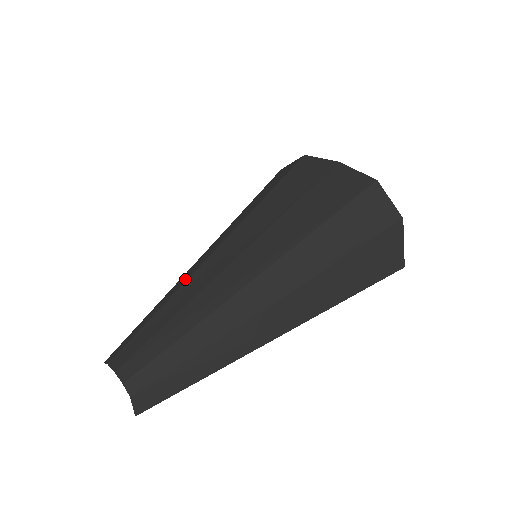
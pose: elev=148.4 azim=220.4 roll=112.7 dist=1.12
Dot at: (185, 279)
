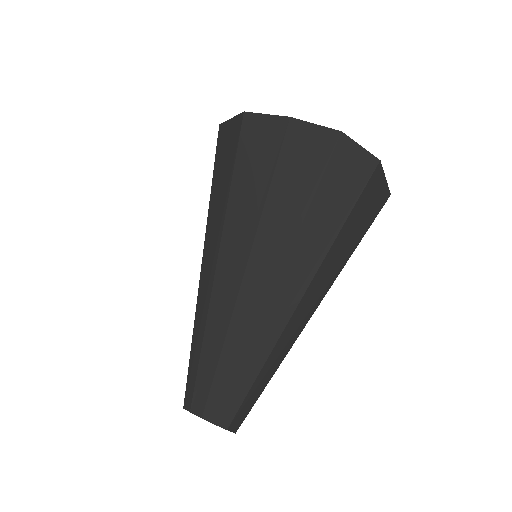
Dot at: (205, 309)
